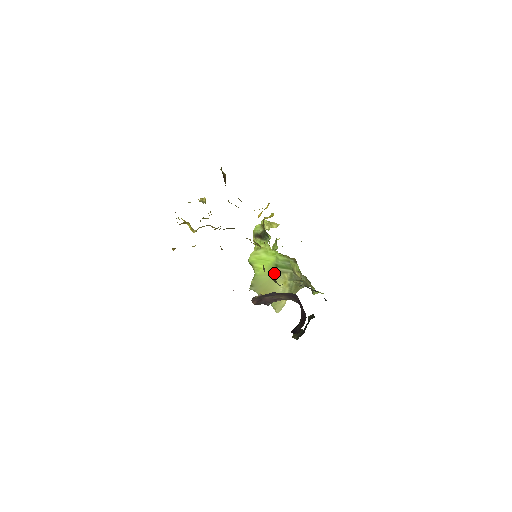
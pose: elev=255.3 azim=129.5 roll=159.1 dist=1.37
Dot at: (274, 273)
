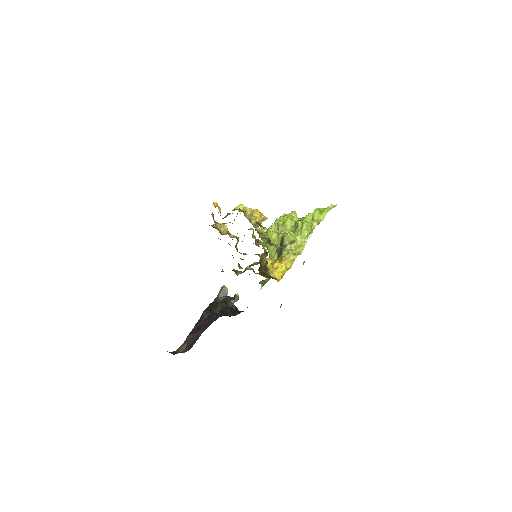
Dot at: occluded
